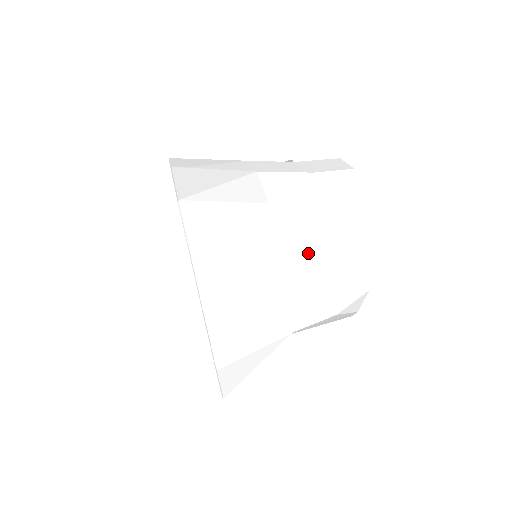
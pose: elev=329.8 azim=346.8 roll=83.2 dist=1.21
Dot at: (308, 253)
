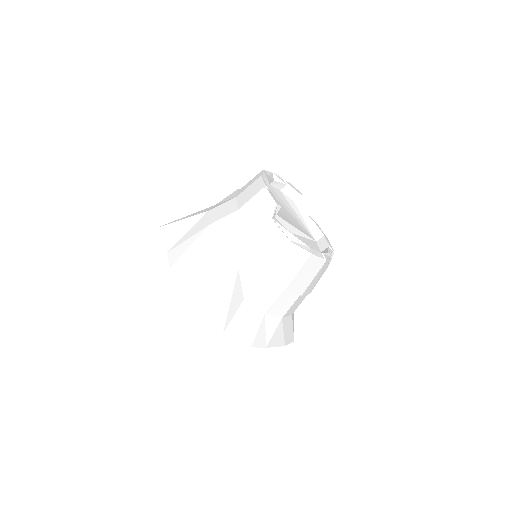
Dot at: (226, 219)
